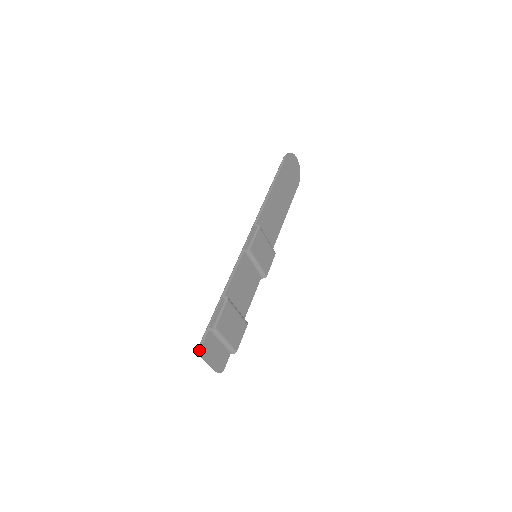
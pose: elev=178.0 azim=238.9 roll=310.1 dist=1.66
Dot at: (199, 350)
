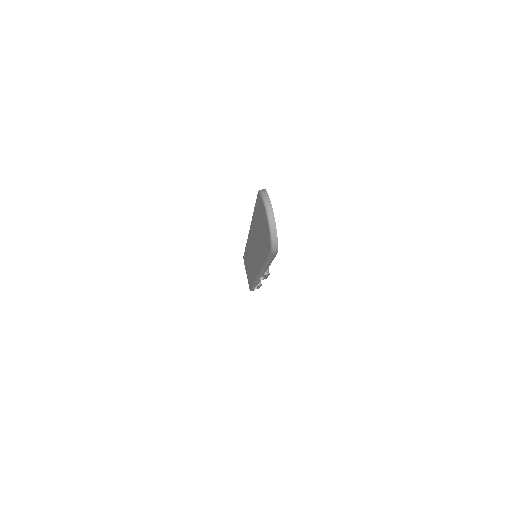
Dot at: occluded
